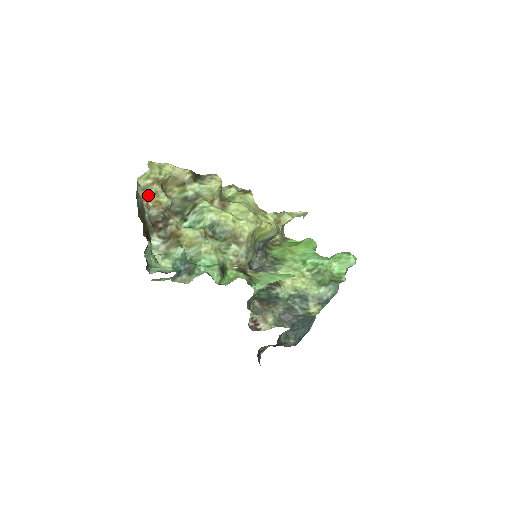
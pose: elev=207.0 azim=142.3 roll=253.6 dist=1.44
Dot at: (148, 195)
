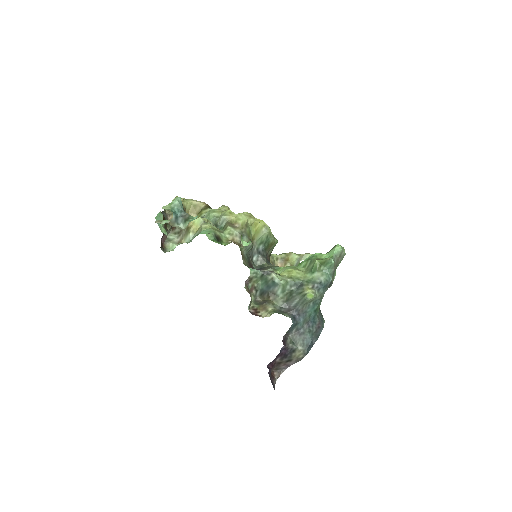
Dot at: (172, 213)
